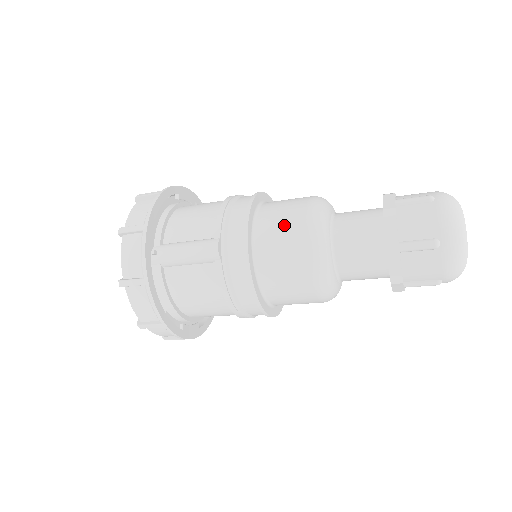
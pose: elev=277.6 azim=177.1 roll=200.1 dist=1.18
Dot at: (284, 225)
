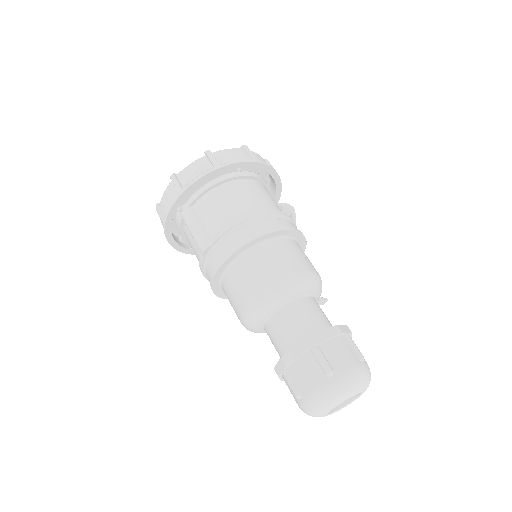
Dot at: (248, 280)
